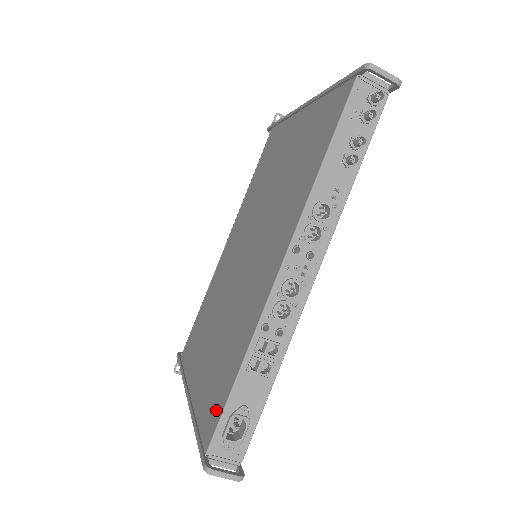
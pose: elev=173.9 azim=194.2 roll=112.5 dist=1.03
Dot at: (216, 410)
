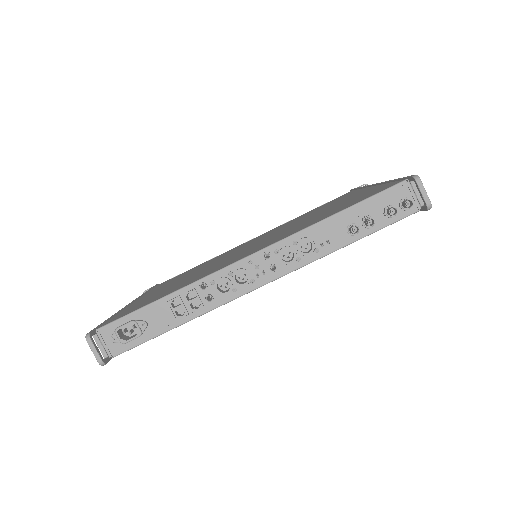
Dot at: (129, 311)
